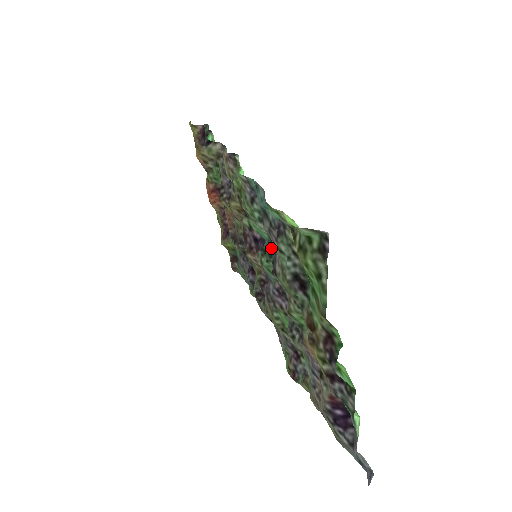
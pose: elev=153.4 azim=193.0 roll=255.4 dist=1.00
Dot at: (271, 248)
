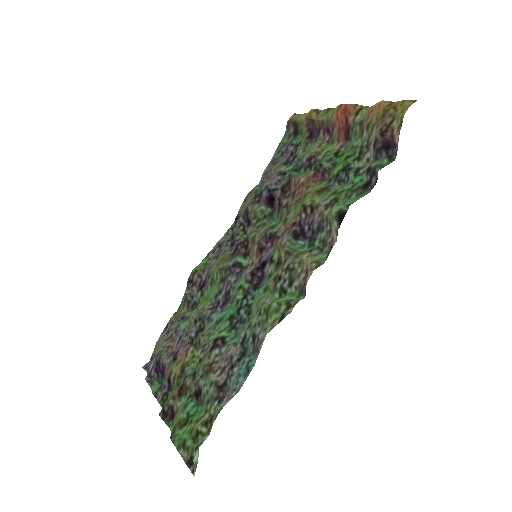
Dot at: (244, 312)
